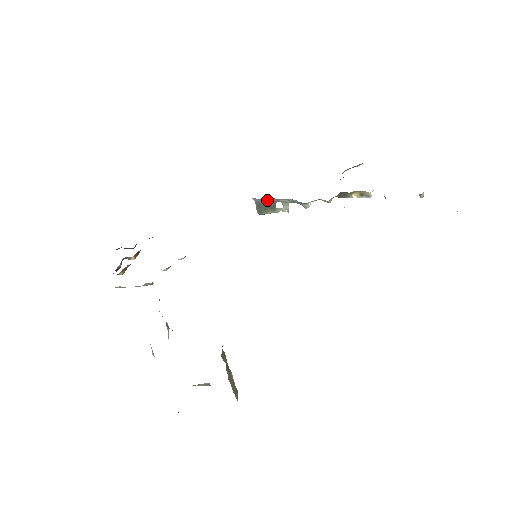
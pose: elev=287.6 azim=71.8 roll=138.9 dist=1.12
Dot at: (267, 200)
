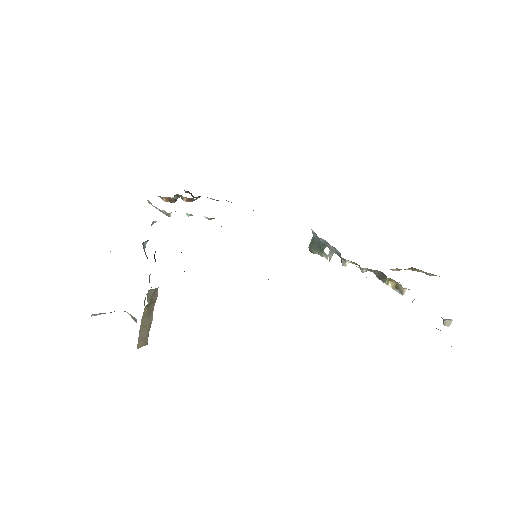
Dot at: (321, 239)
